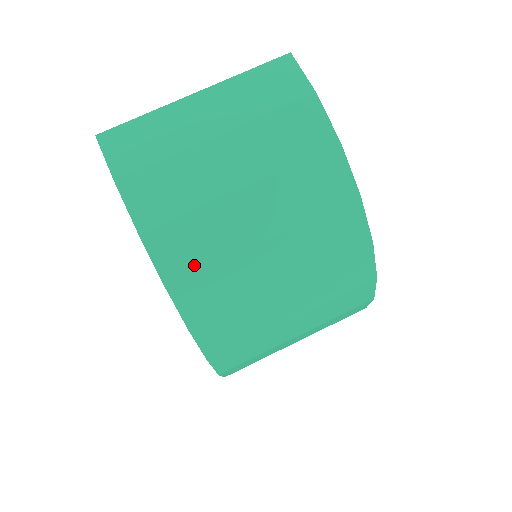
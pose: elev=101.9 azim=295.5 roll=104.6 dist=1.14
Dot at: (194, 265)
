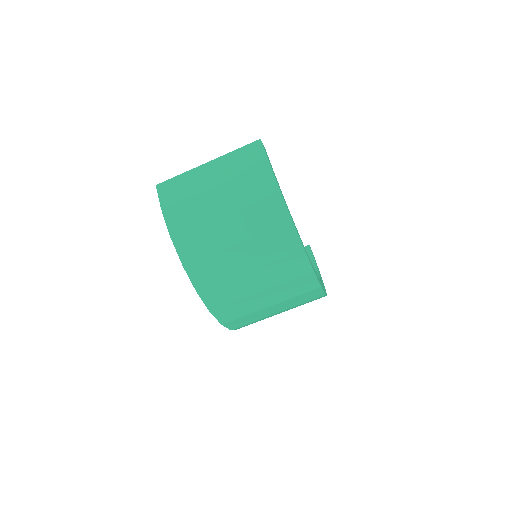
Dot at: (198, 255)
